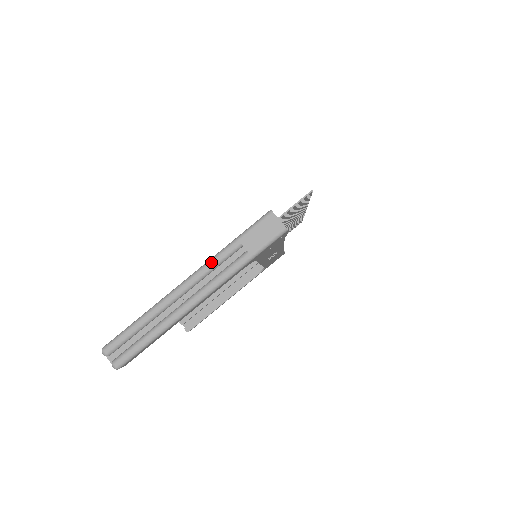
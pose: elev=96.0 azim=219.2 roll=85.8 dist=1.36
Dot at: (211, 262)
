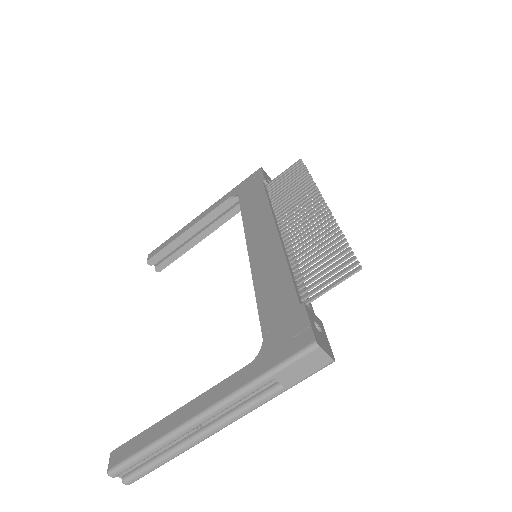
Dot at: (236, 398)
